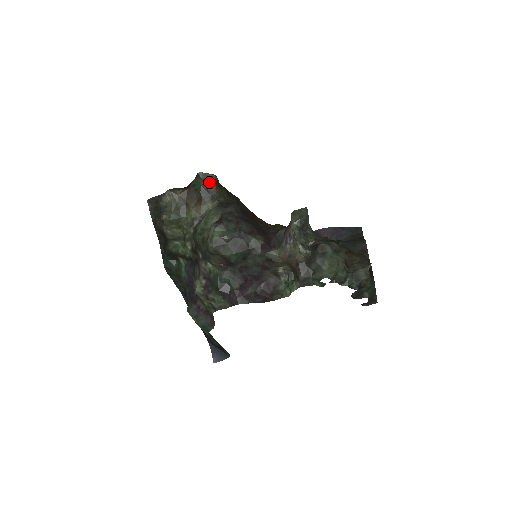
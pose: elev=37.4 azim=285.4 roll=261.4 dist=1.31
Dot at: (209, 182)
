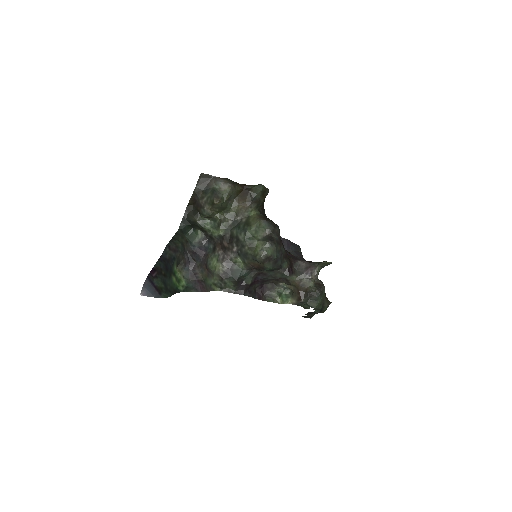
Dot at: (263, 194)
